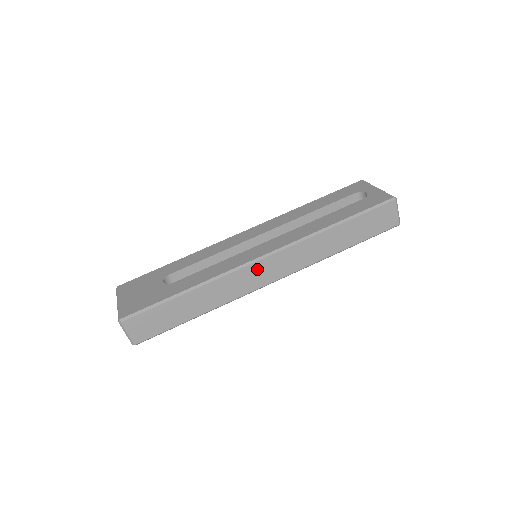
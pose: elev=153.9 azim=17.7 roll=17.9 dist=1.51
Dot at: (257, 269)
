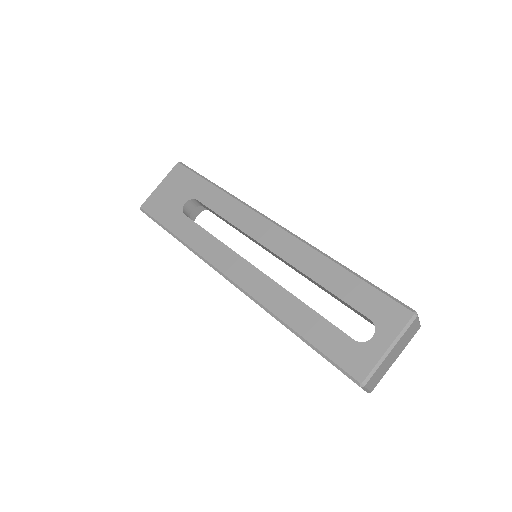
Dot at: occluded
